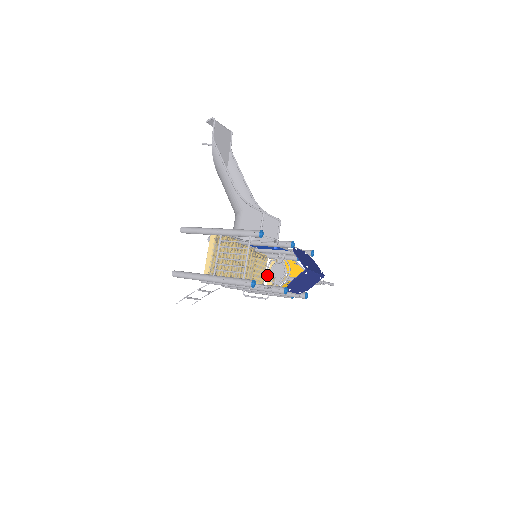
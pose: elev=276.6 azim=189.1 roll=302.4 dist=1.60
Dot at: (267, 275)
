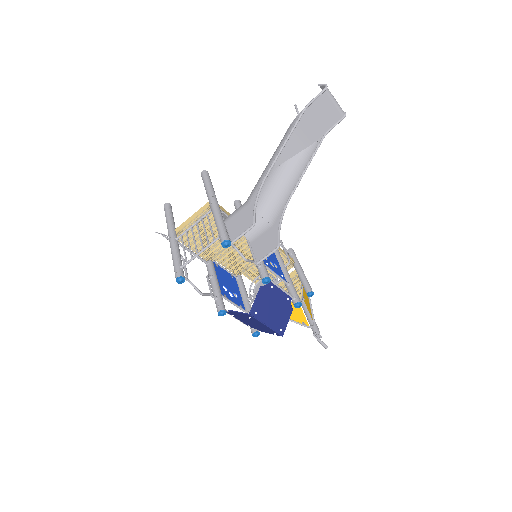
Dot at: (253, 281)
